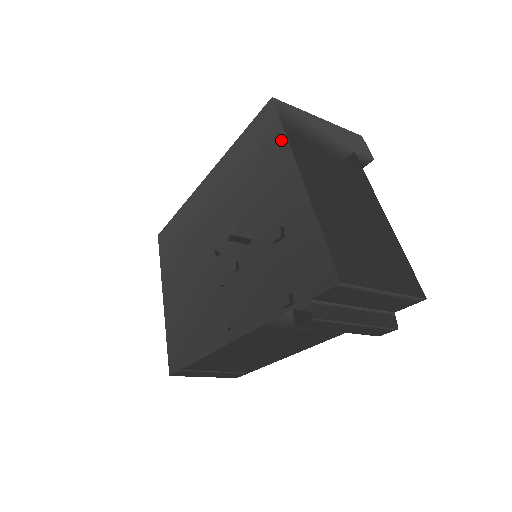
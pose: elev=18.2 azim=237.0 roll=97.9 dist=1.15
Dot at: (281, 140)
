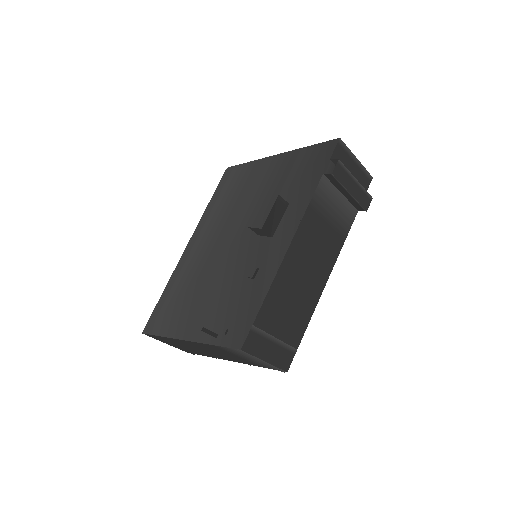
Dot at: (250, 165)
